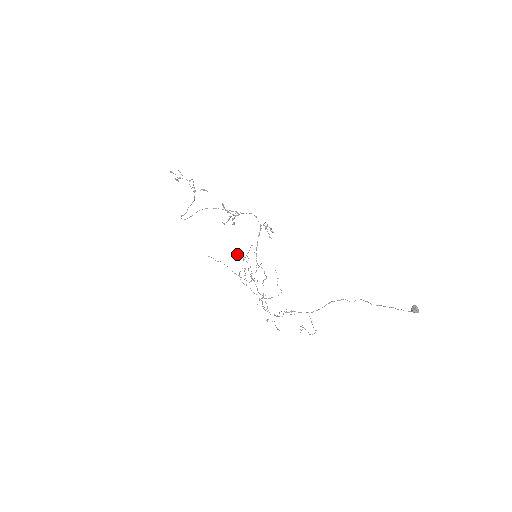
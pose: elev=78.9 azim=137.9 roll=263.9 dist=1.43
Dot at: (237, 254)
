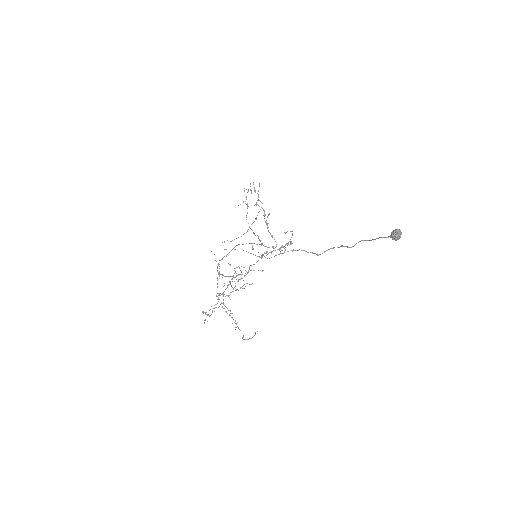
Dot at: occluded
